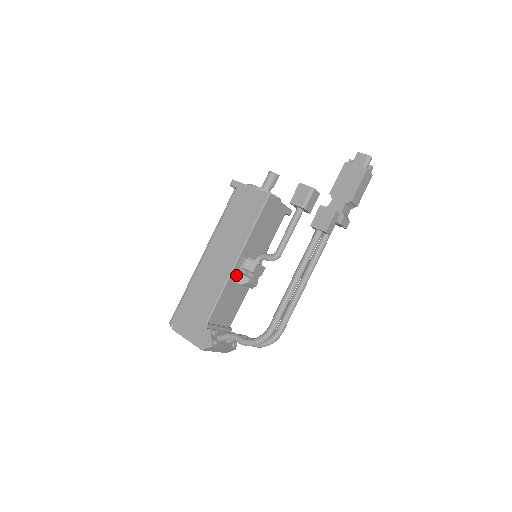
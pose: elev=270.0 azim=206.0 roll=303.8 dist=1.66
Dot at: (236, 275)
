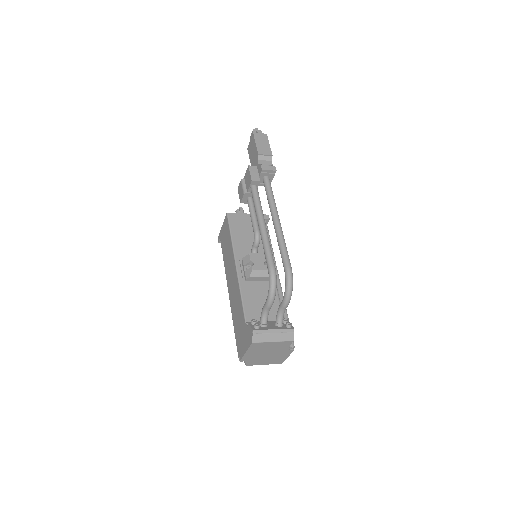
Dot at: (244, 275)
